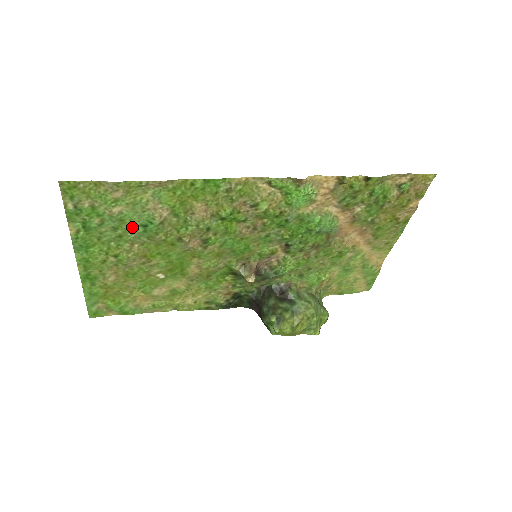
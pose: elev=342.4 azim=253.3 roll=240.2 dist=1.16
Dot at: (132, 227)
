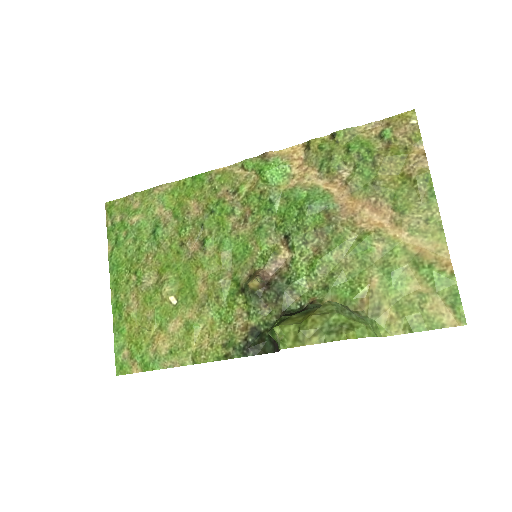
Dot at: (146, 236)
